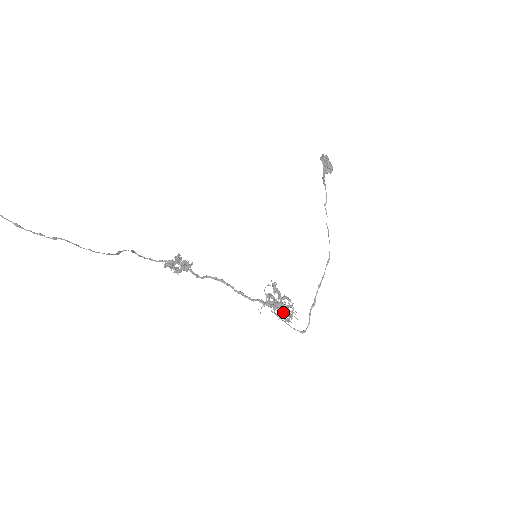
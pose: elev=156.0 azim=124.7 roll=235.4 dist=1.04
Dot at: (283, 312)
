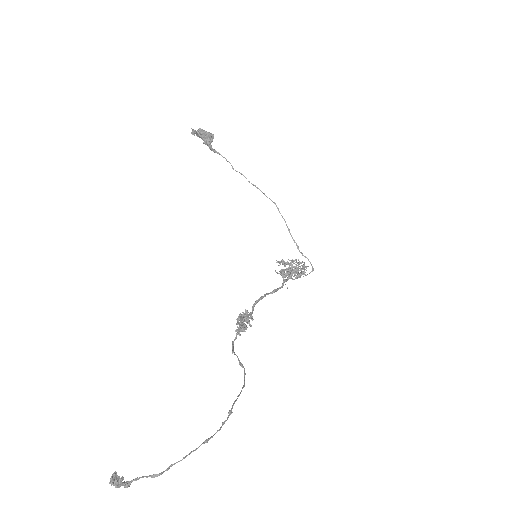
Dot at: occluded
